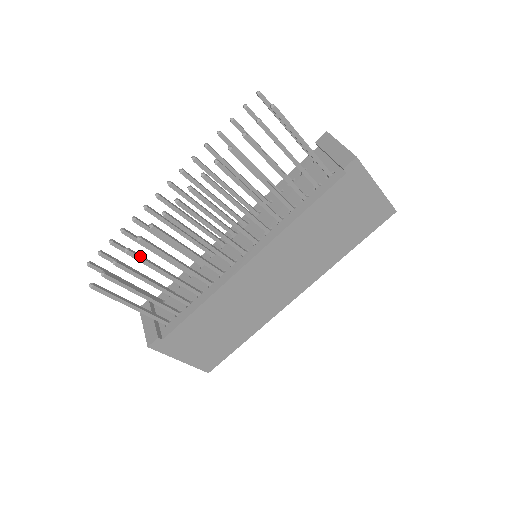
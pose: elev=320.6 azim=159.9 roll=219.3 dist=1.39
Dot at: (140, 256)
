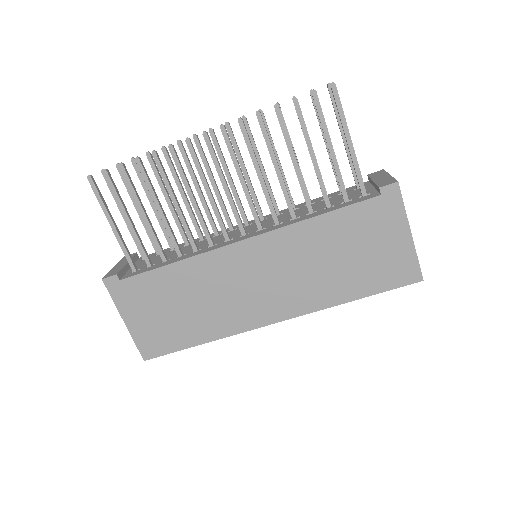
Dot at: (146, 173)
